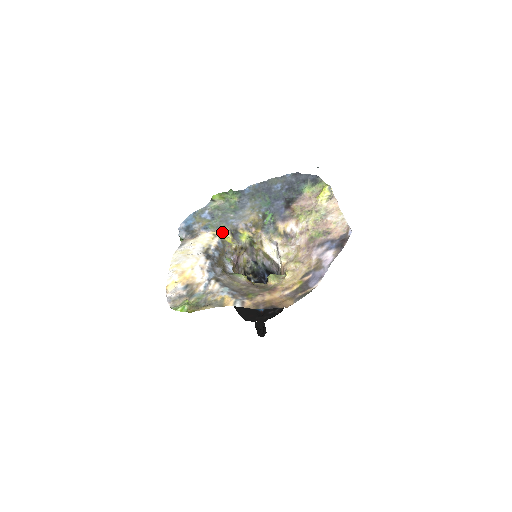
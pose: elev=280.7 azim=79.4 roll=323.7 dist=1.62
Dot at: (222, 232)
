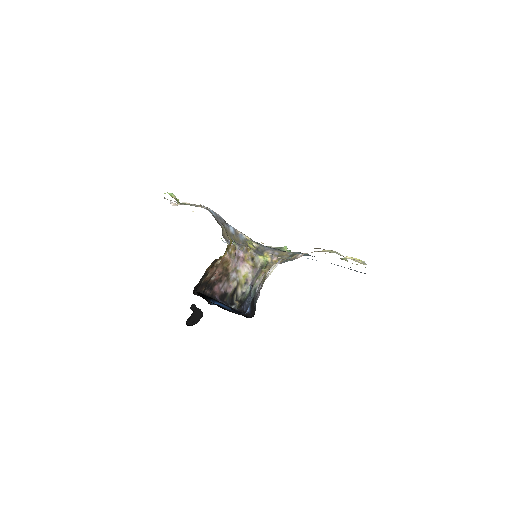
Dot at: (252, 241)
